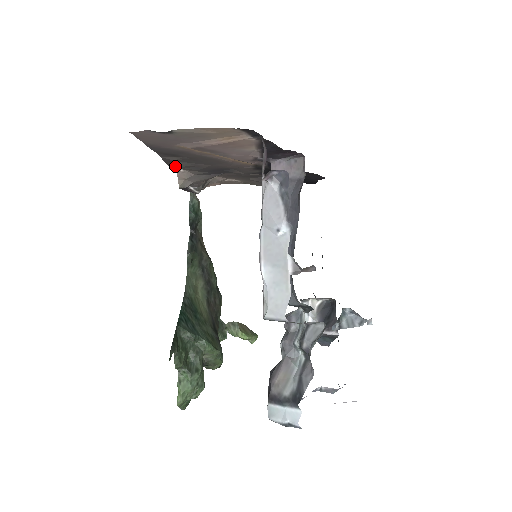
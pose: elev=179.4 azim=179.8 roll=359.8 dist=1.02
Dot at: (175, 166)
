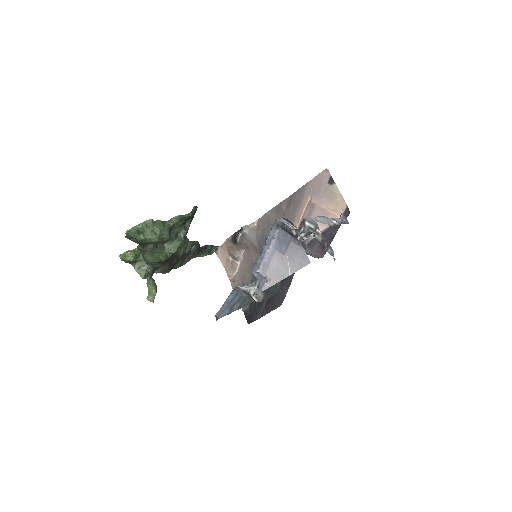
Dot at: (269, 215)
